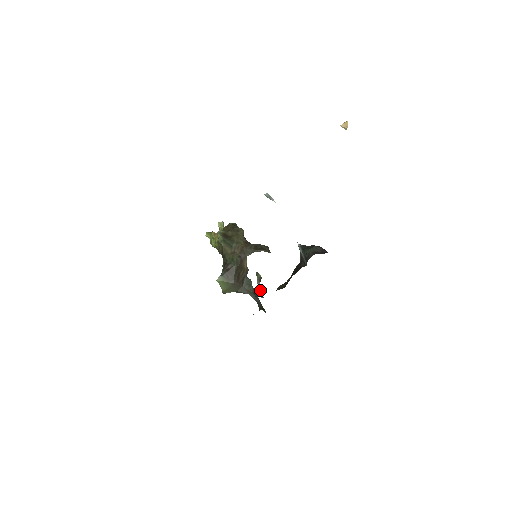
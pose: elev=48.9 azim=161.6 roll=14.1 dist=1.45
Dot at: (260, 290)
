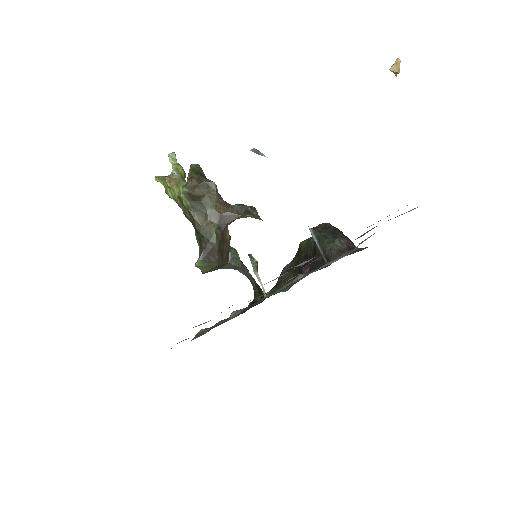
Dot at: occluded
